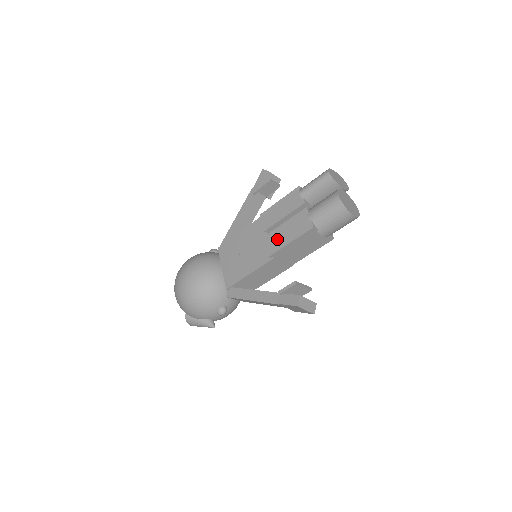
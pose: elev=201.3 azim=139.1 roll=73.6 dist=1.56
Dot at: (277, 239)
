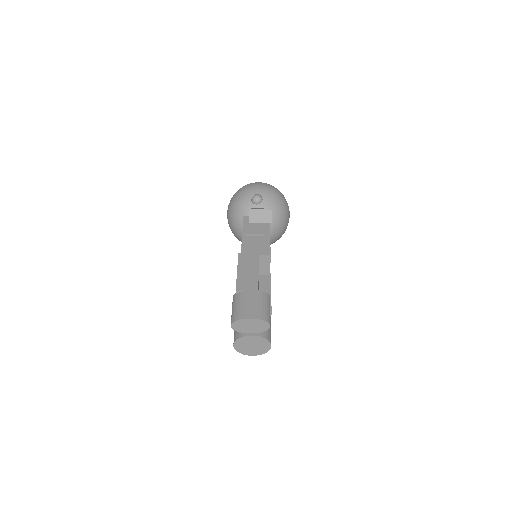
Dot at: occluded
